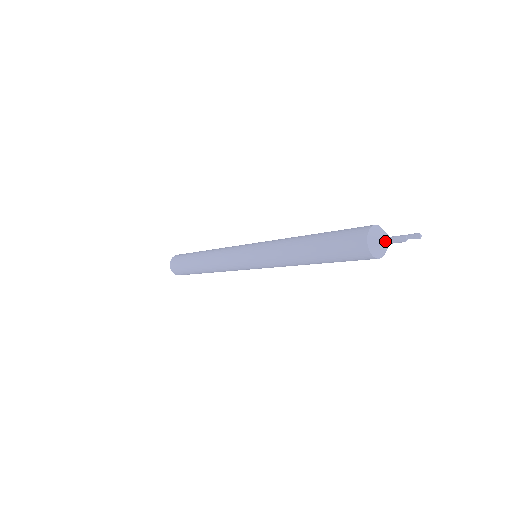
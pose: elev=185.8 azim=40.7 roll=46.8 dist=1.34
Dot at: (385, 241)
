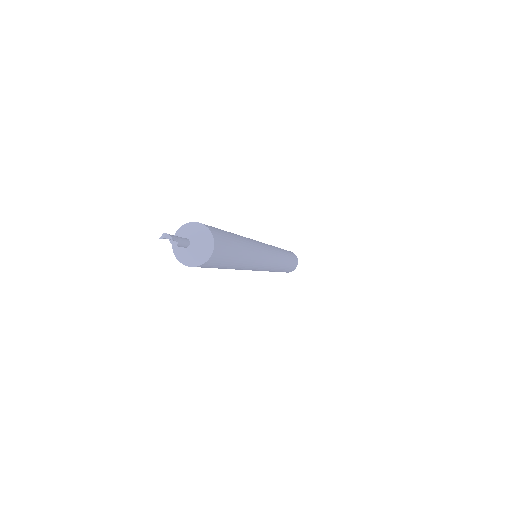
Dot at: occluded
